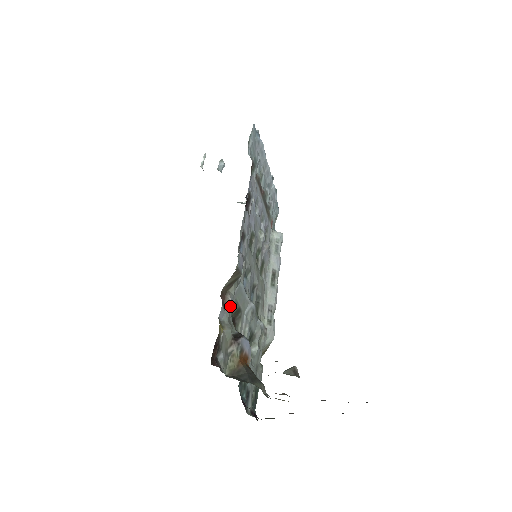
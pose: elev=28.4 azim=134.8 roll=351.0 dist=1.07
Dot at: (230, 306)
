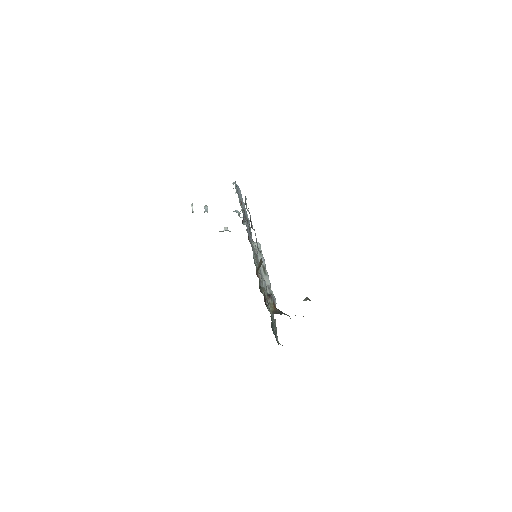
Dot at: (261, 279)
